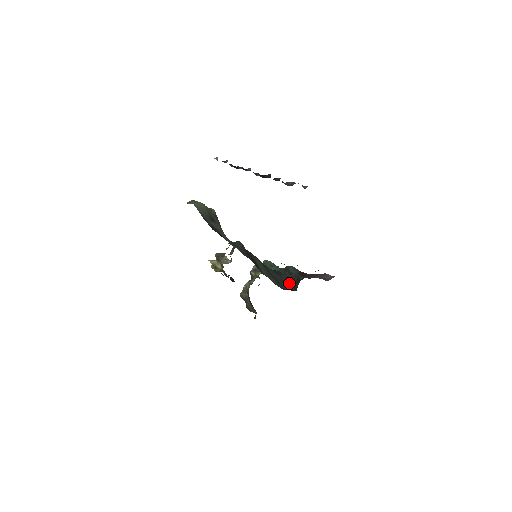
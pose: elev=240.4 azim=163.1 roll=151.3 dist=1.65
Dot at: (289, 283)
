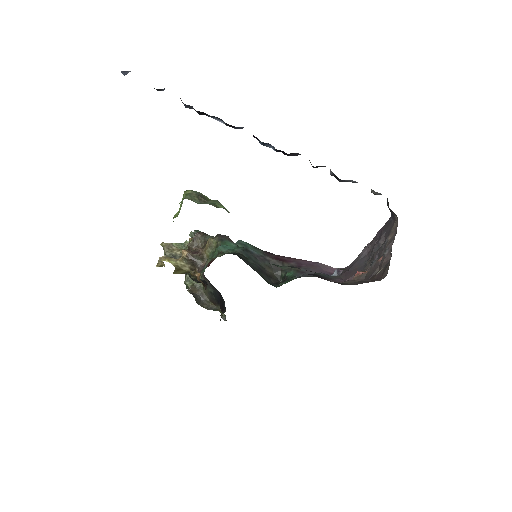
Dot at: (265, 272)
